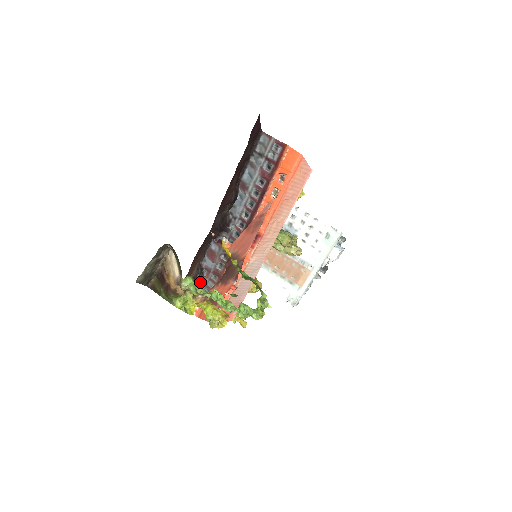
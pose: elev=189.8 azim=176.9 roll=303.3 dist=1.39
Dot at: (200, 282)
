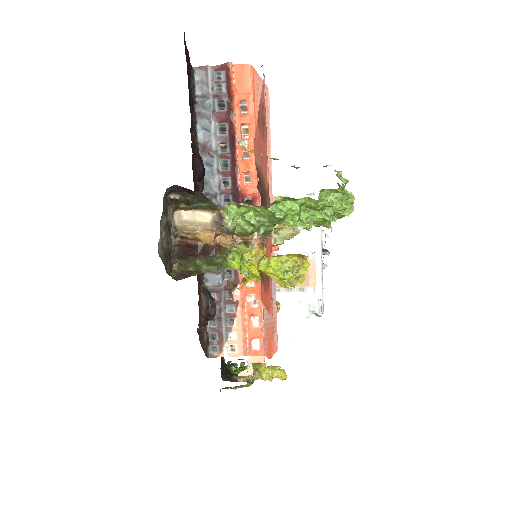
Dot at: (215, 315)
